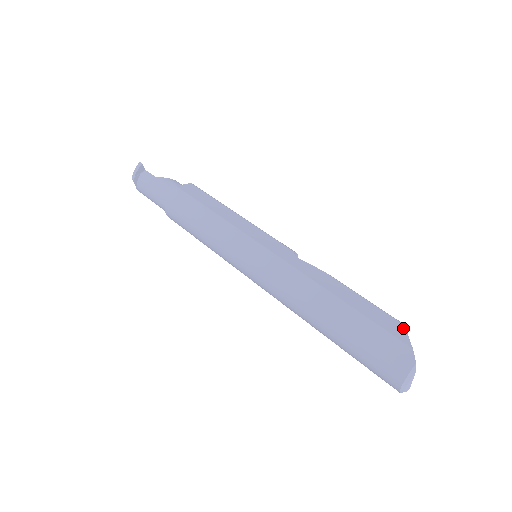
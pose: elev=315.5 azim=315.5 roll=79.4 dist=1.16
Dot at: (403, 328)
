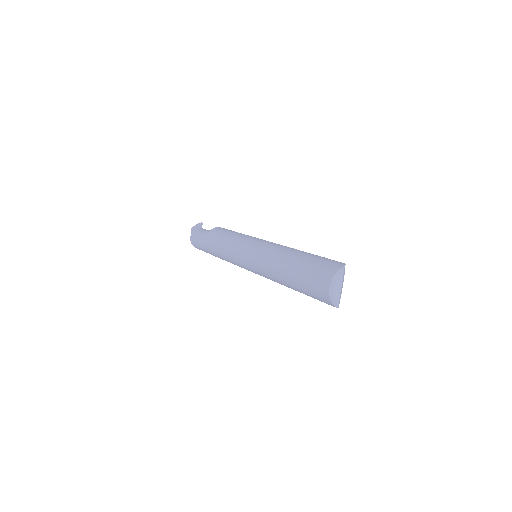
Dot at: occluded
